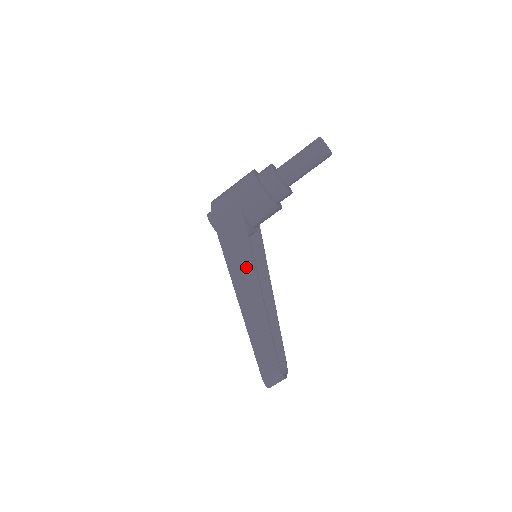
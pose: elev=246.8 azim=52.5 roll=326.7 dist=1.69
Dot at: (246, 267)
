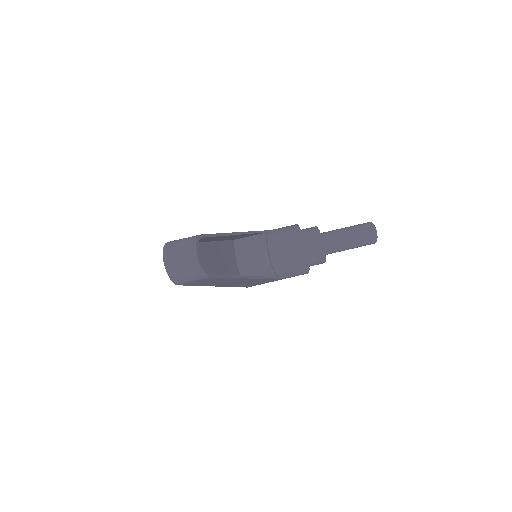
Dot at: occluded
